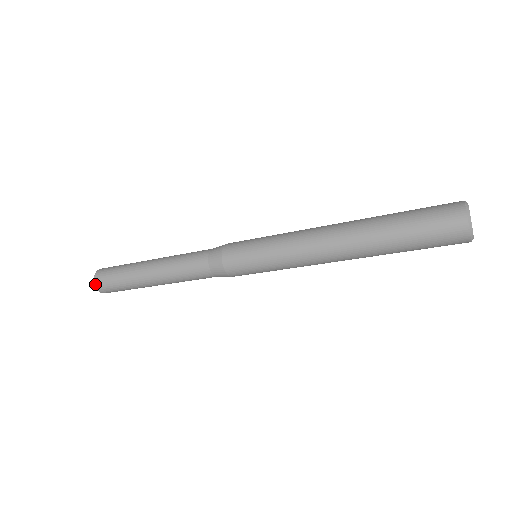
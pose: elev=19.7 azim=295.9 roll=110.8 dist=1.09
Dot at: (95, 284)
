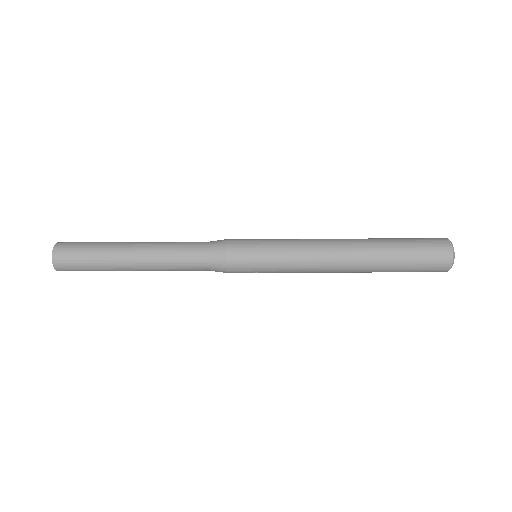
Dot at: (55, 246)
